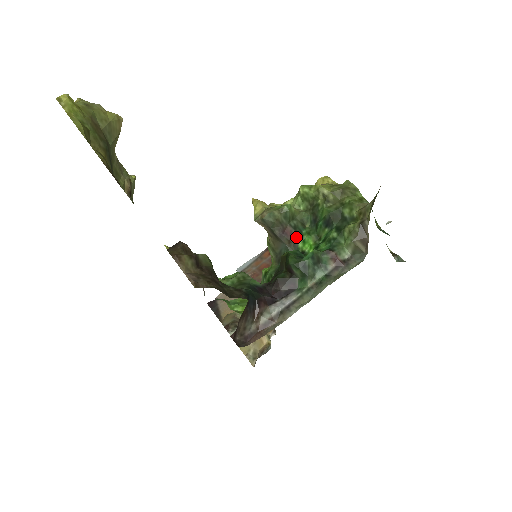
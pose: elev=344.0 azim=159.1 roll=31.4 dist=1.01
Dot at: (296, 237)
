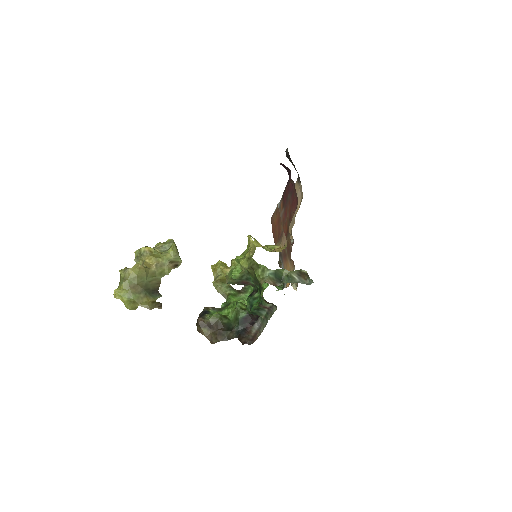
Dot at: (251, 282)
